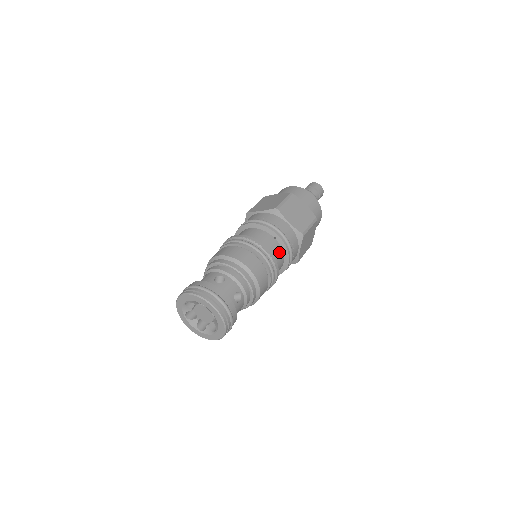
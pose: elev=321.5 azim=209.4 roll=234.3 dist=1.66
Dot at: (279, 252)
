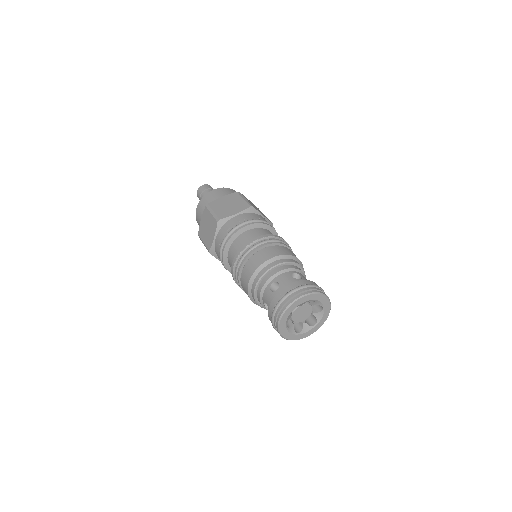
Dot at: occluded
